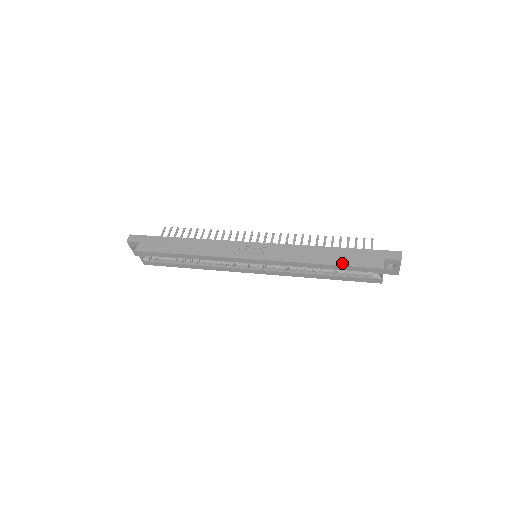
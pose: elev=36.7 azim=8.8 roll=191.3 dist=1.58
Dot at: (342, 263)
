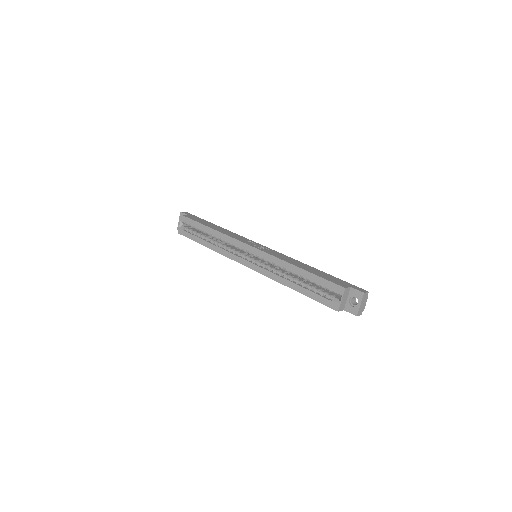
Dot at: (315, 273)
